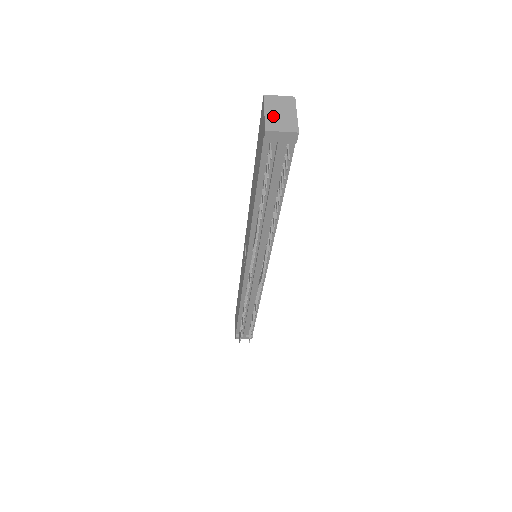
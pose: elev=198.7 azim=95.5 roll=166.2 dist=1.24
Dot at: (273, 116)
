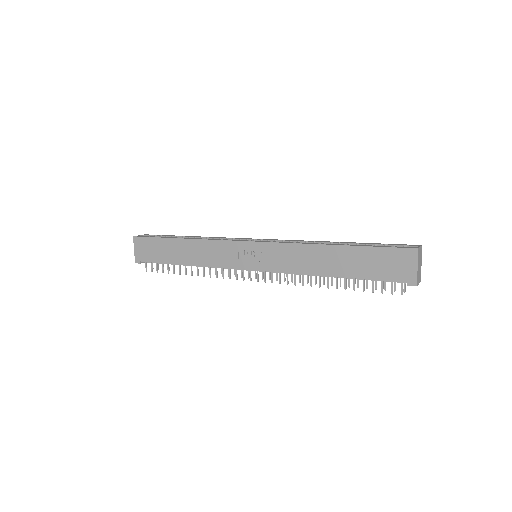
Dot at: (419, 270)
